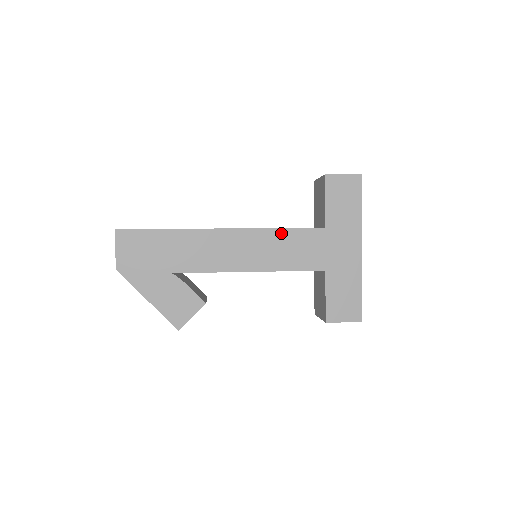
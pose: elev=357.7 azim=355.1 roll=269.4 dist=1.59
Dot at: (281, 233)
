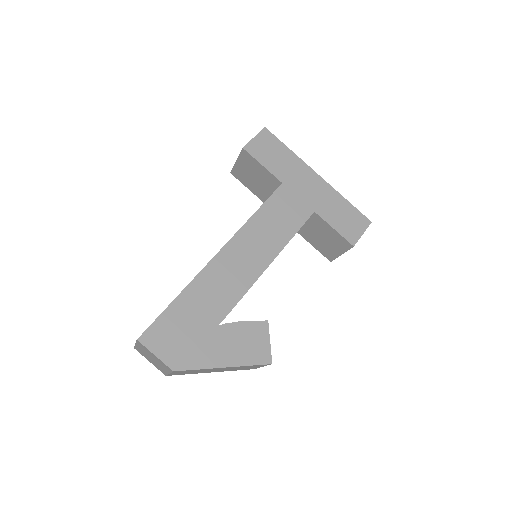
Dot at: (260, 215)
